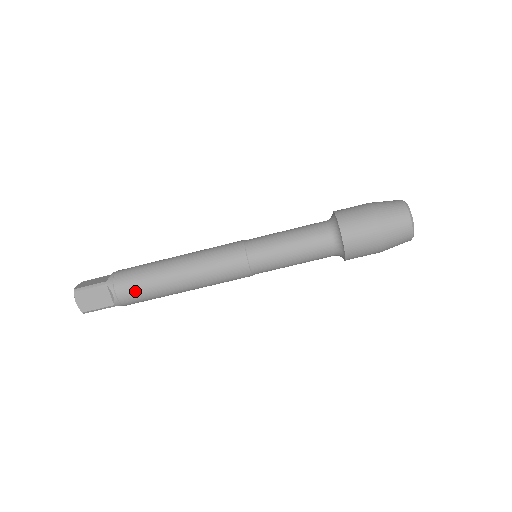
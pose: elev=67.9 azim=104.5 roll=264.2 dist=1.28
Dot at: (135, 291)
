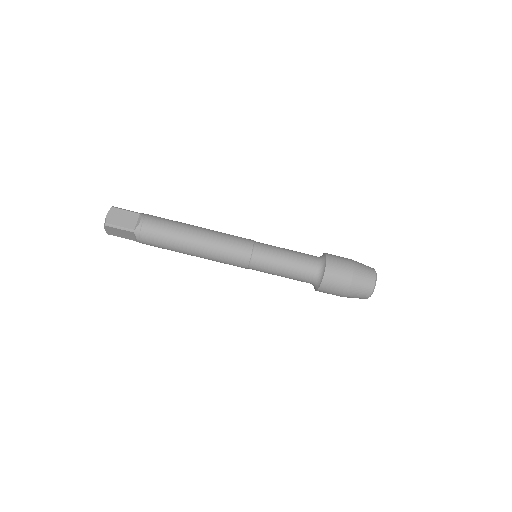
Dot at: (159, 226)
